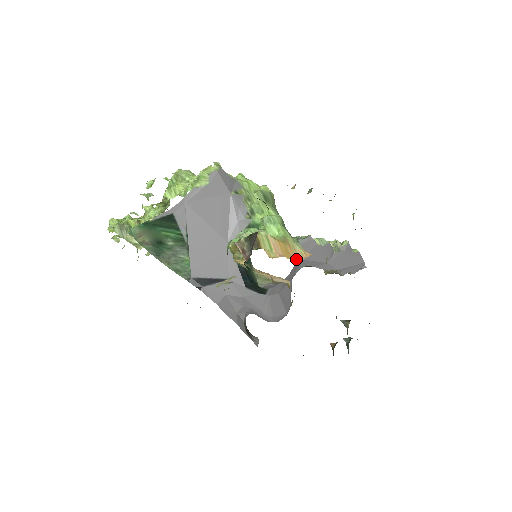
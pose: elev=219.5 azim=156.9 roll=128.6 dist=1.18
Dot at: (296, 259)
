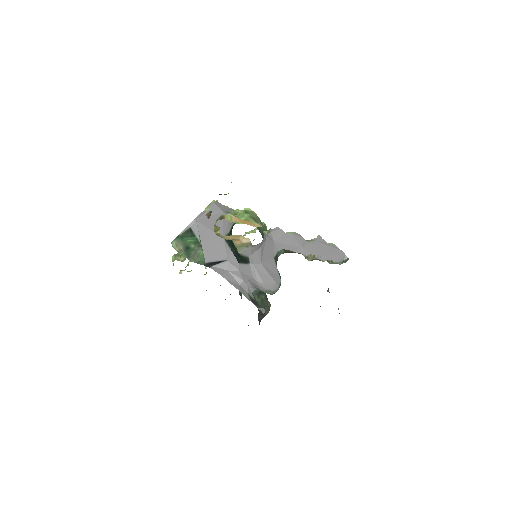
Dot at: occluded
